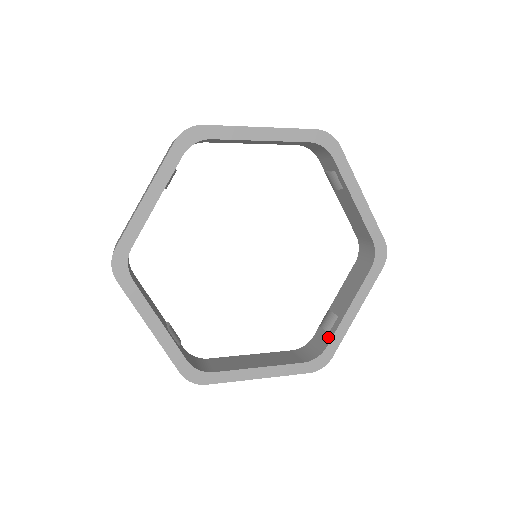
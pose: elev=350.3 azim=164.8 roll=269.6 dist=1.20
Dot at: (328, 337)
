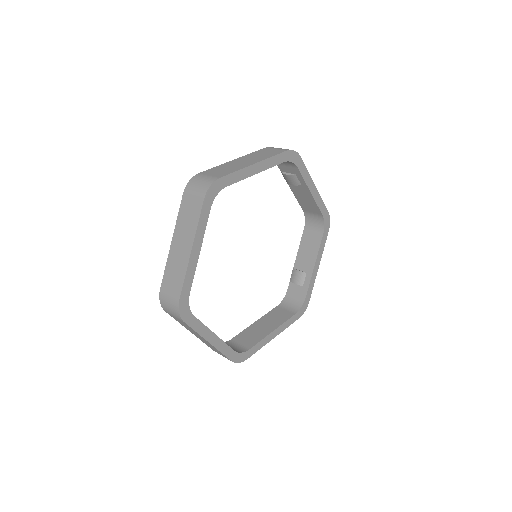
Dot at: (304, 290)
